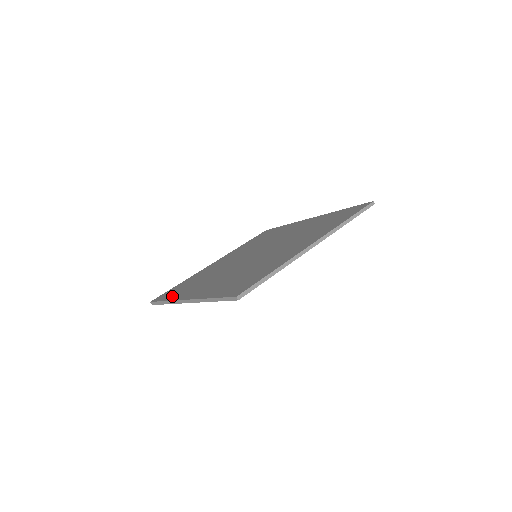
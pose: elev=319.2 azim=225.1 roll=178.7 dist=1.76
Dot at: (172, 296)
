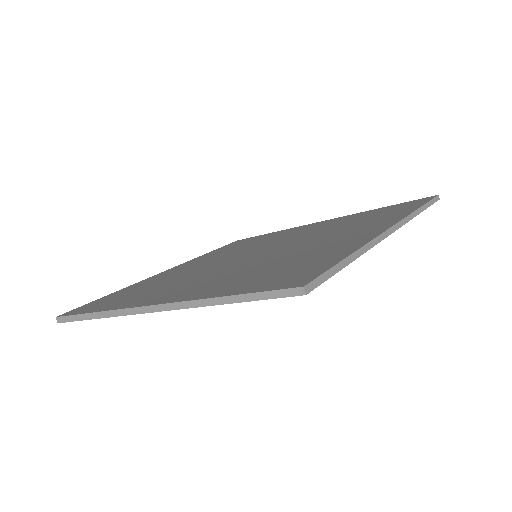
Dot at: (106, 305)
